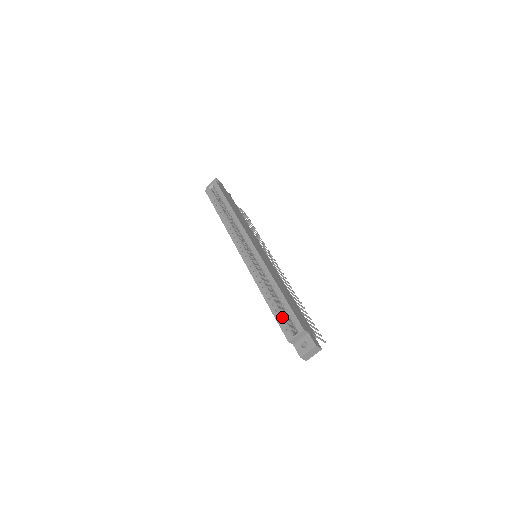
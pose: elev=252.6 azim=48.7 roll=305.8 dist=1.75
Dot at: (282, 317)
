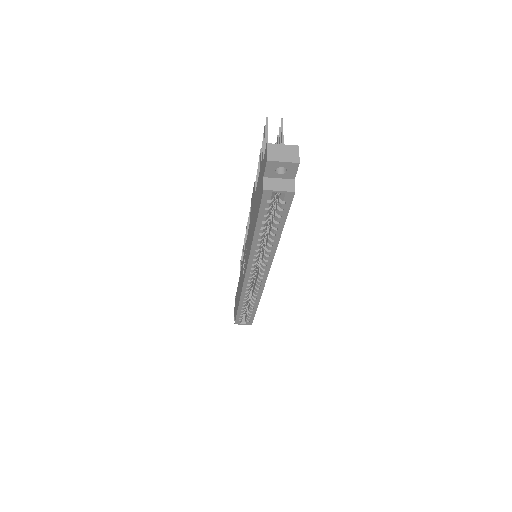
Dot at: occluded
